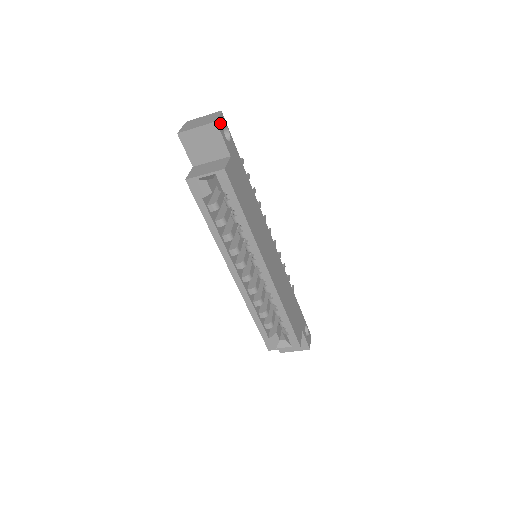
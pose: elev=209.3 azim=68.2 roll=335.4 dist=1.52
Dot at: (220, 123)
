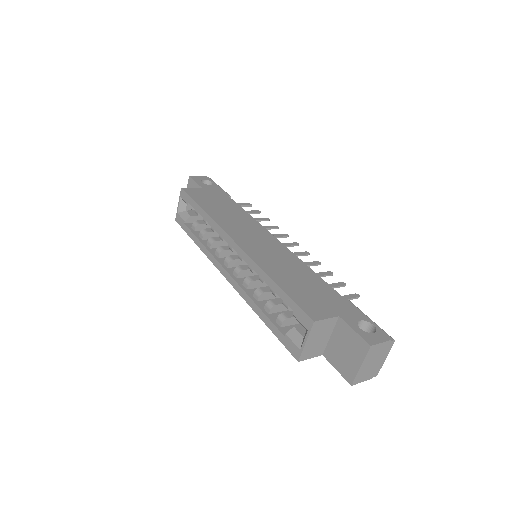
Dot at: (197, 178)
